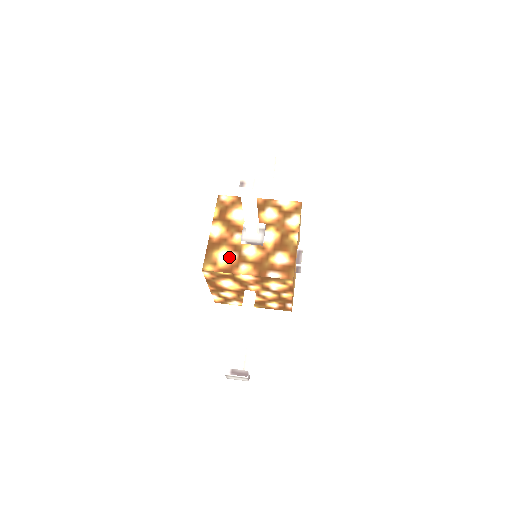
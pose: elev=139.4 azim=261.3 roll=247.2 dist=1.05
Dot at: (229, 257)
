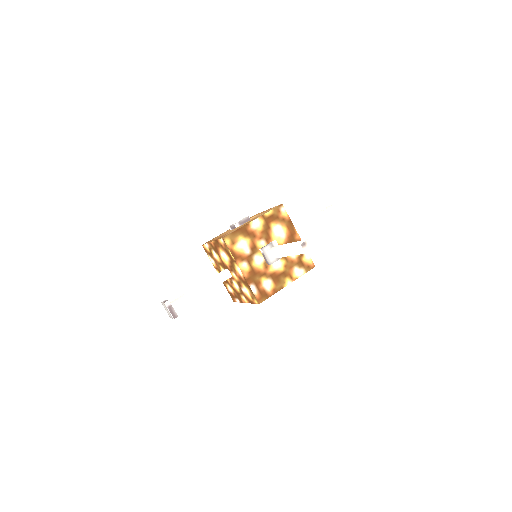
Dot at: (245, 249)
